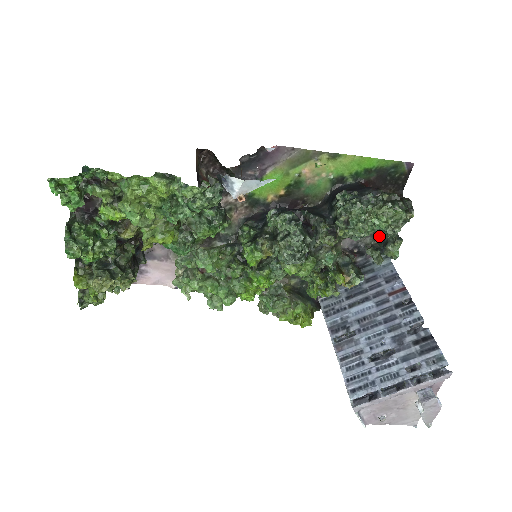
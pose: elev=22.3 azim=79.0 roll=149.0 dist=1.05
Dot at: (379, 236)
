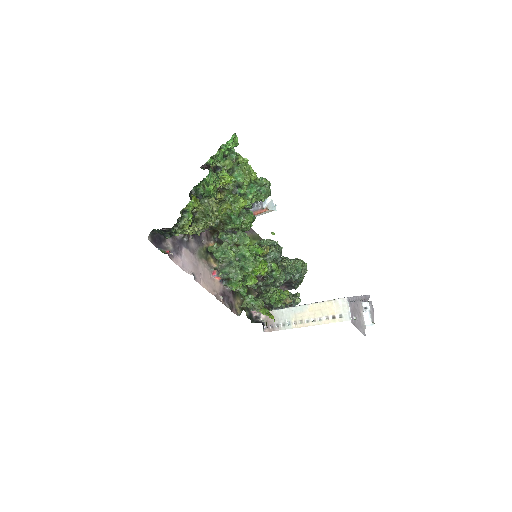
Dot at: occluded
